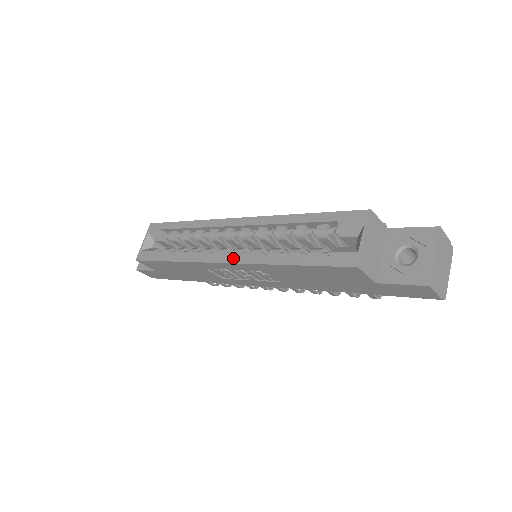
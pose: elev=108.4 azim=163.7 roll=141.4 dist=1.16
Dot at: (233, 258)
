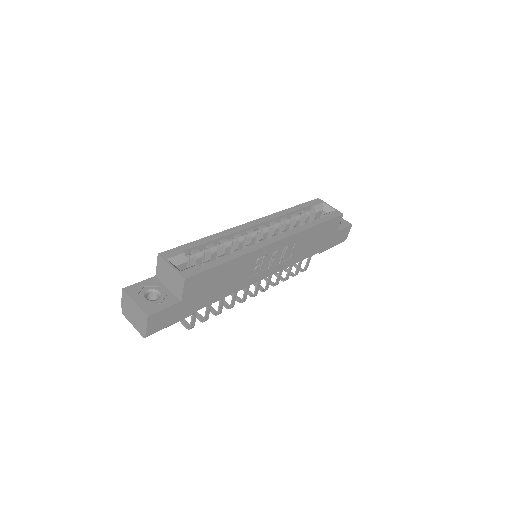
Dot at: (282, 236)
